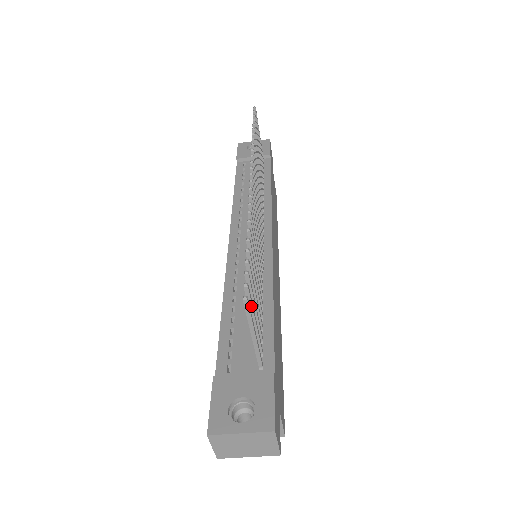
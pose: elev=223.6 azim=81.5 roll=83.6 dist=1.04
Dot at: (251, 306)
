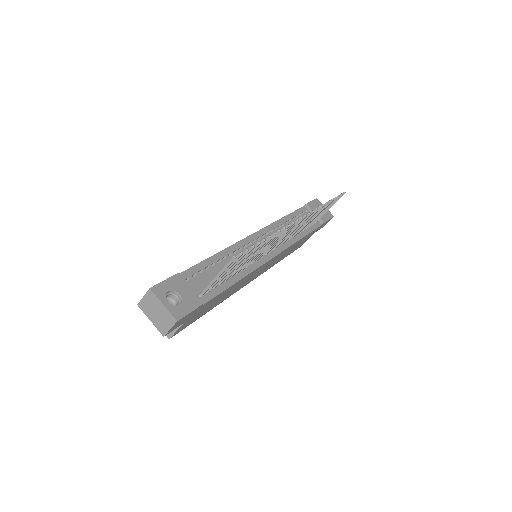
Dot at: (232, 265)
